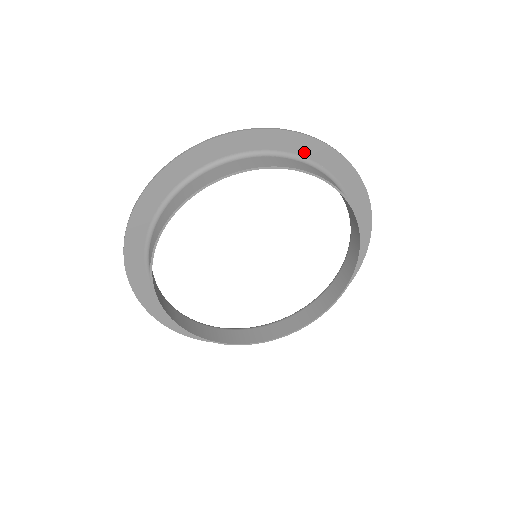
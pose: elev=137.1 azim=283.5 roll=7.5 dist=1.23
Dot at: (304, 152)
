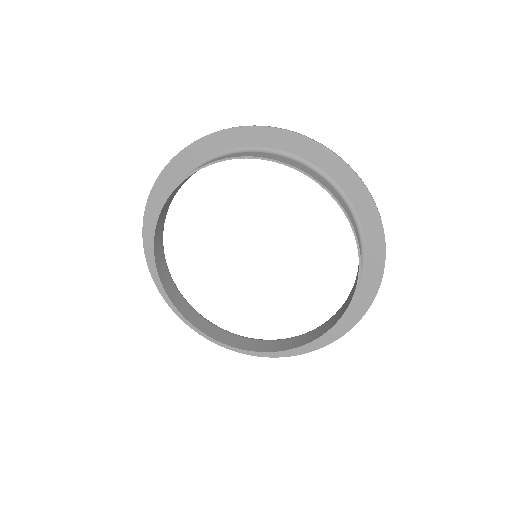
Dot at: (307, 155)
